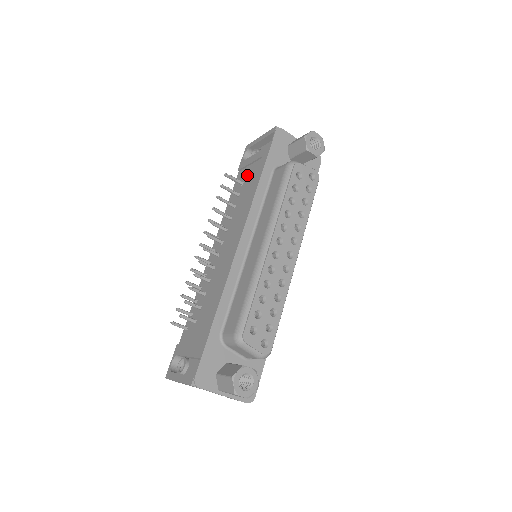
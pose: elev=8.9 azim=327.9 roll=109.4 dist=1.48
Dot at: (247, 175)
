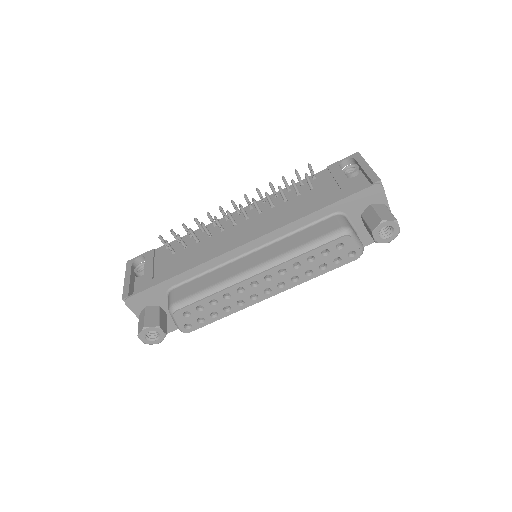
Dot at: (322, 186)
